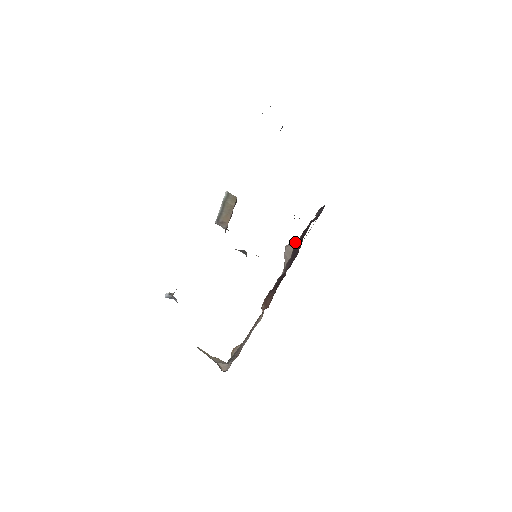
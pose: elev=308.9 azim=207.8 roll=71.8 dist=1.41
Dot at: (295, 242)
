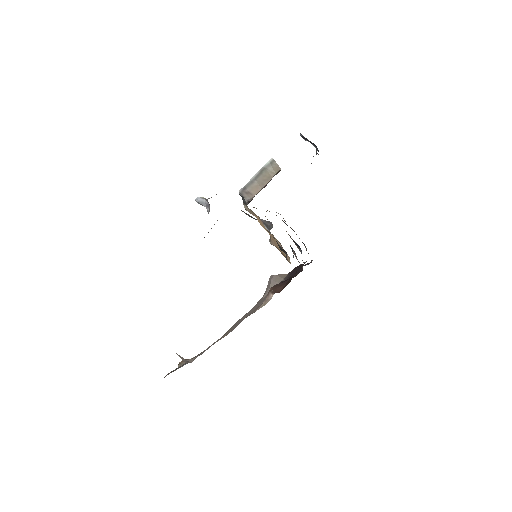
Dot at: occluded
